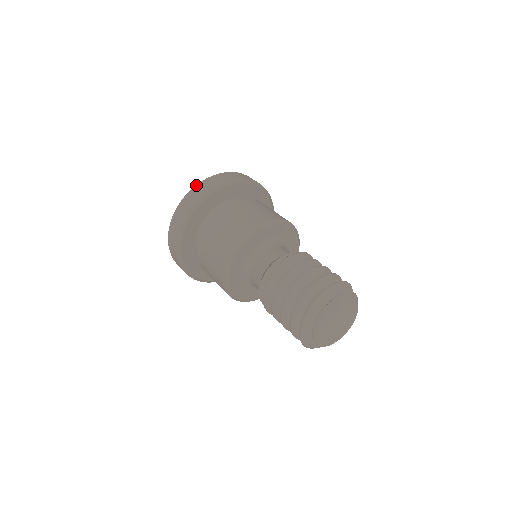
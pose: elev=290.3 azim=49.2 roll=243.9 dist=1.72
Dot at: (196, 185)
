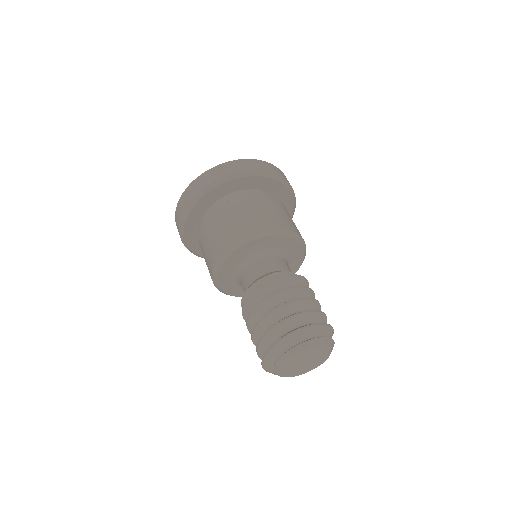
Dot at: (231, 161)
